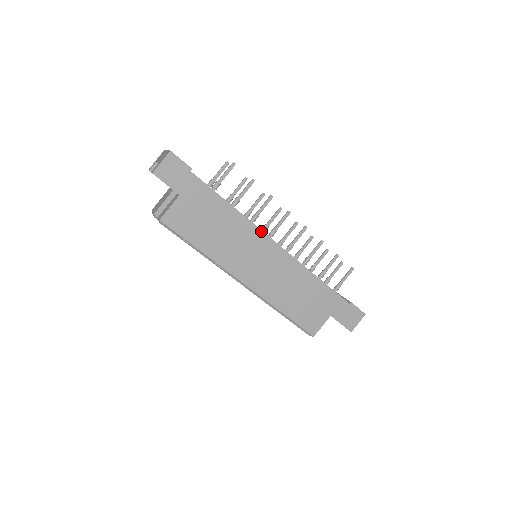
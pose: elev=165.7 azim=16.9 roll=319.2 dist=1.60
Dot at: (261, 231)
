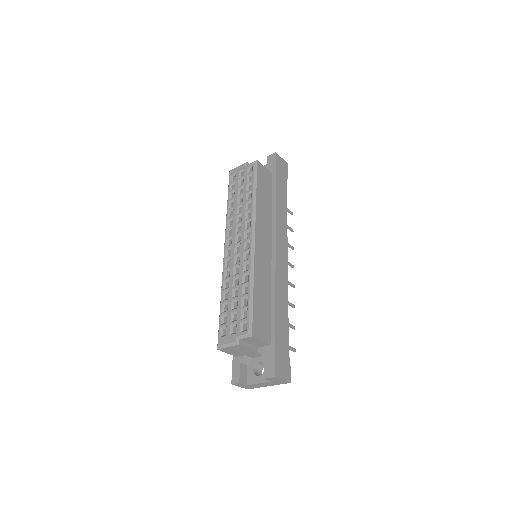
Dot at: (287, 240)
